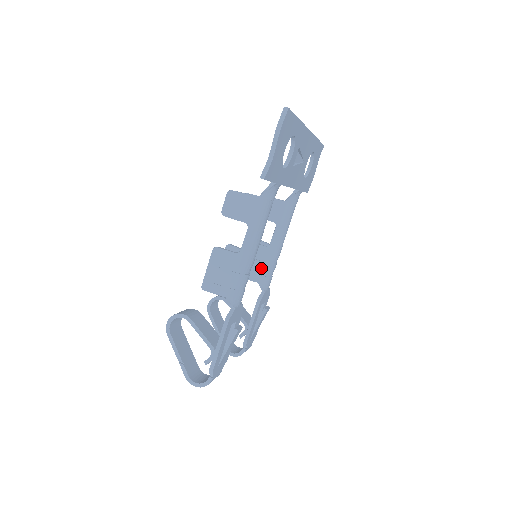
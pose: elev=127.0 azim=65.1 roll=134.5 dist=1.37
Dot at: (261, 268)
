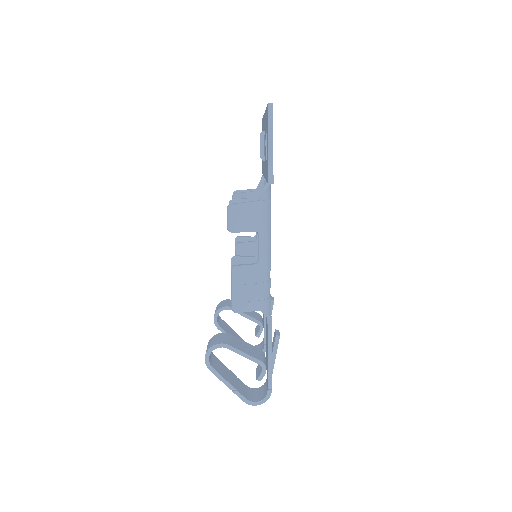
Dot at: occluded
